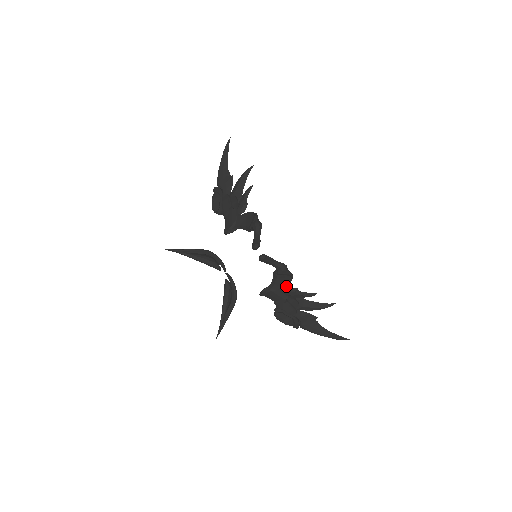
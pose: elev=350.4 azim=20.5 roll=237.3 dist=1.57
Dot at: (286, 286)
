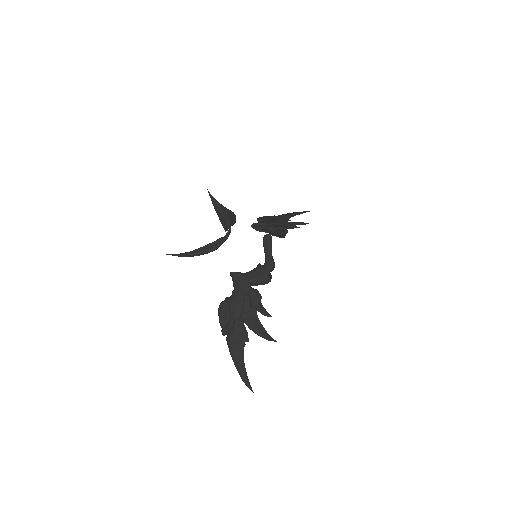
Dot at: (257, 282)
